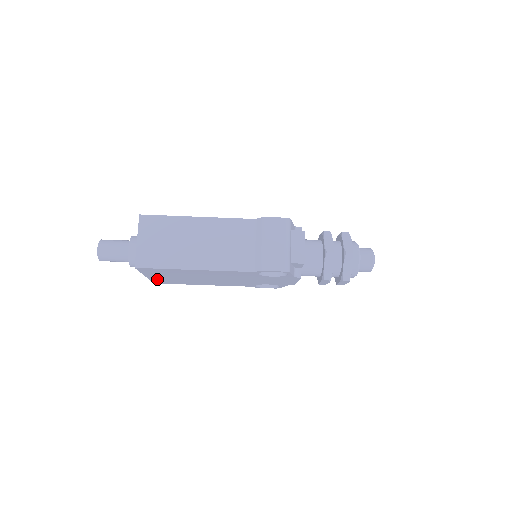
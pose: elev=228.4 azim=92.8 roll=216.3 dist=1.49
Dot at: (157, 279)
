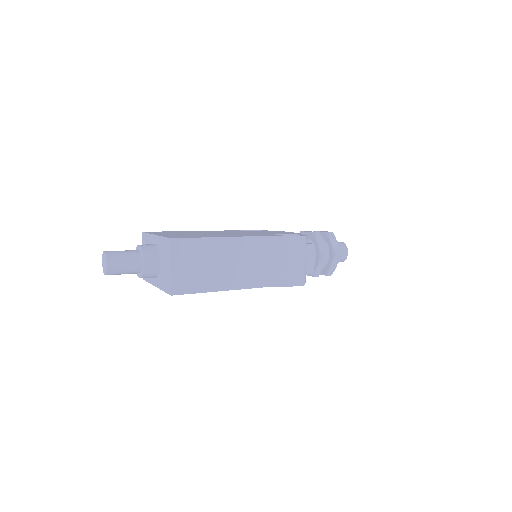
Dot at: occluded
